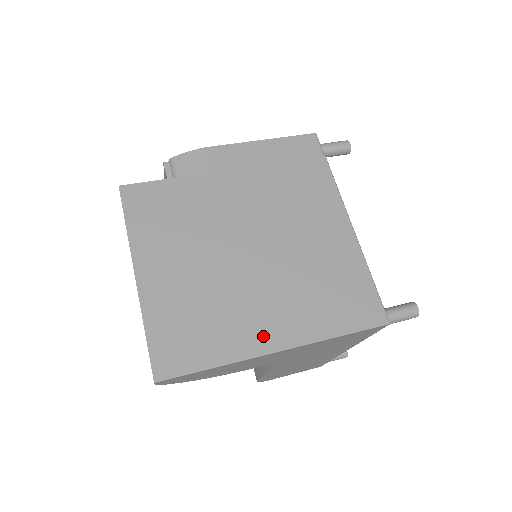
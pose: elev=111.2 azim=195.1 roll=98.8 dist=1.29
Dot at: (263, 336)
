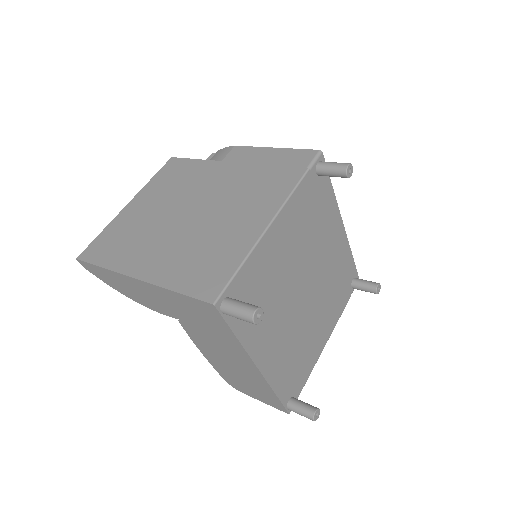
Dot at: (138, 265)
